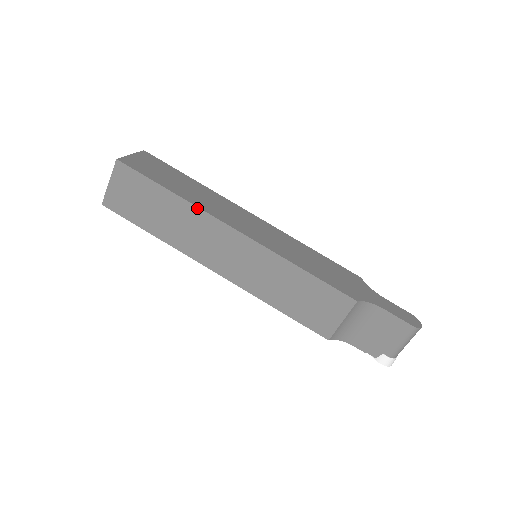
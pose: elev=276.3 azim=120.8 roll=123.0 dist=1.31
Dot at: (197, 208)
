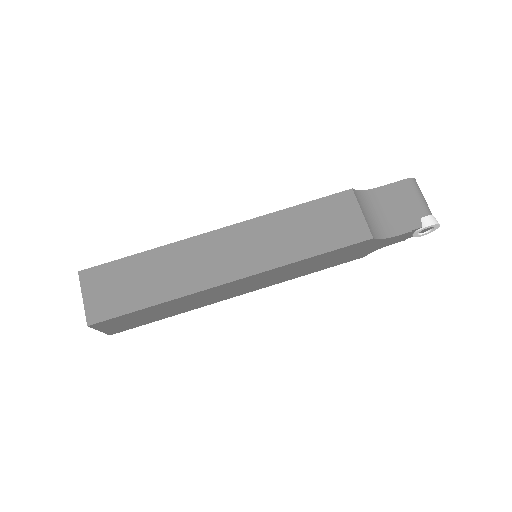
Dot at: (174, 244)
